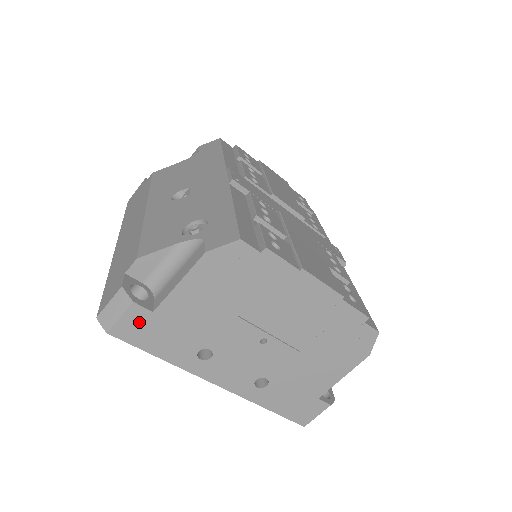
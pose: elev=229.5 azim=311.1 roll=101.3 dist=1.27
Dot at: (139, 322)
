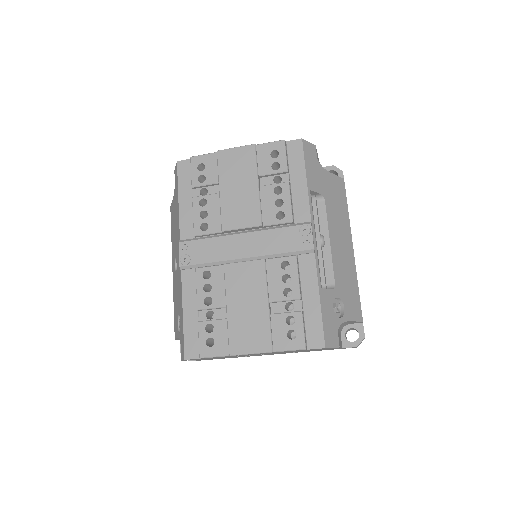
Dot at: occluded
